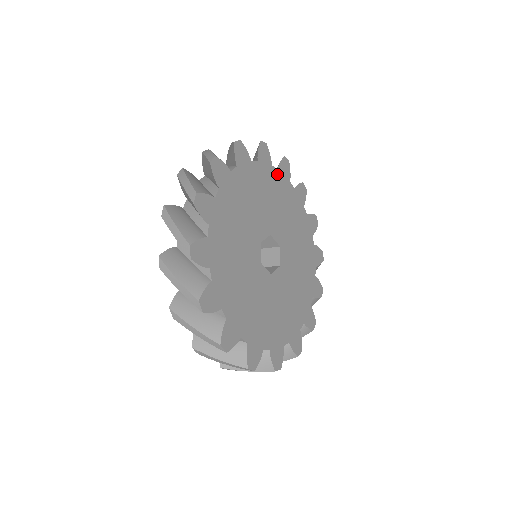
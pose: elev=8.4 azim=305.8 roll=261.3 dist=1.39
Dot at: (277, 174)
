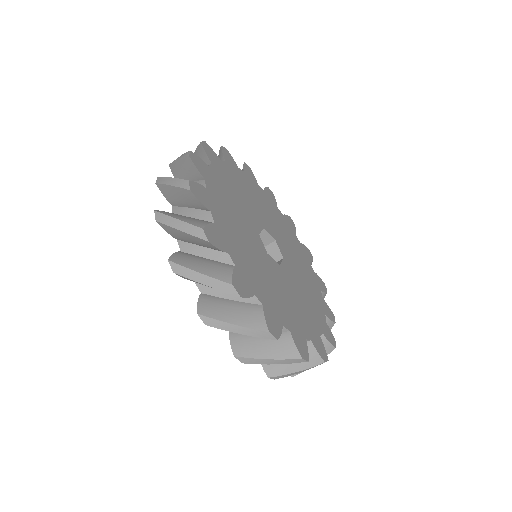
Dot at: (245, 176)
